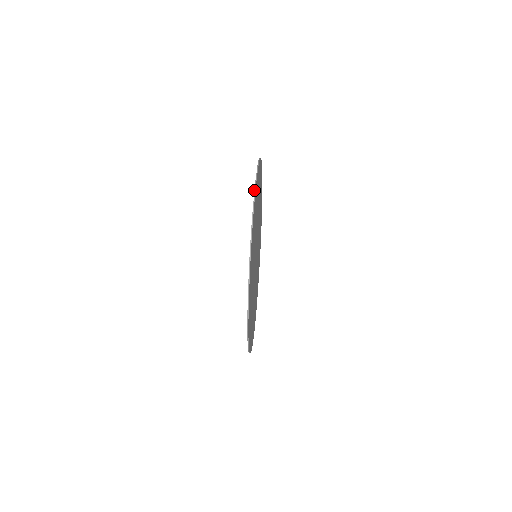
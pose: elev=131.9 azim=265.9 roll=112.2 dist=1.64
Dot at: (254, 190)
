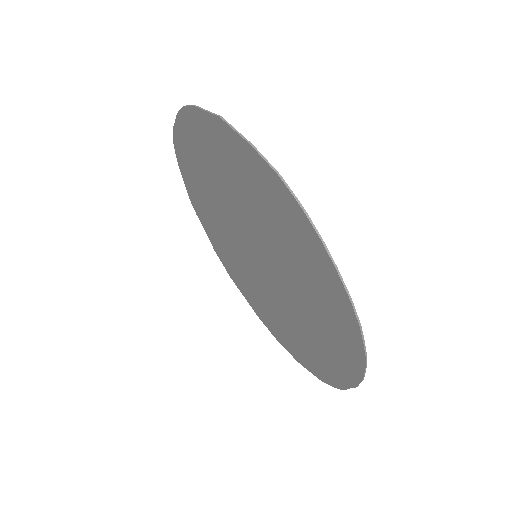
Dot at: (225, 122)
